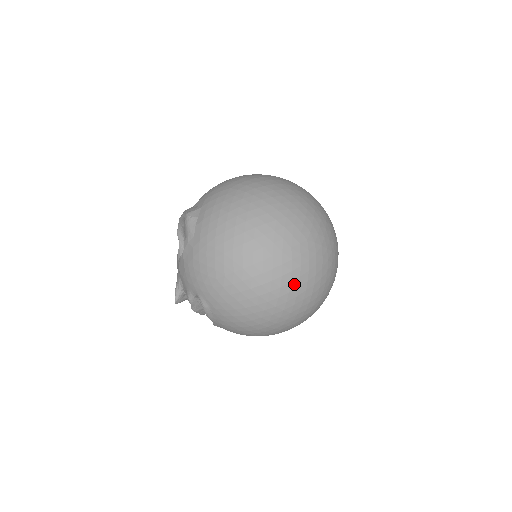
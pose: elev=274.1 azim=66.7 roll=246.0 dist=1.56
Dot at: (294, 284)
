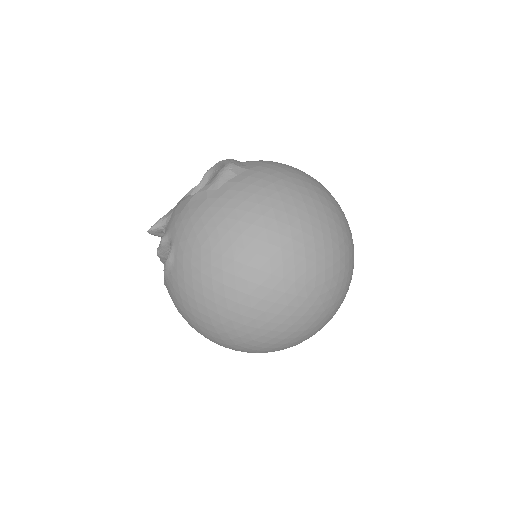
Dot at: (266, 316)
